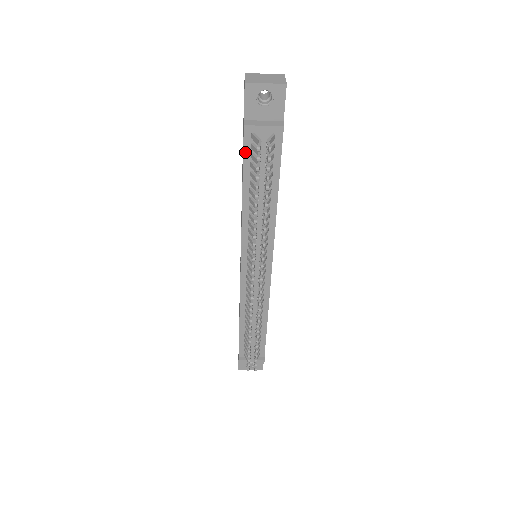
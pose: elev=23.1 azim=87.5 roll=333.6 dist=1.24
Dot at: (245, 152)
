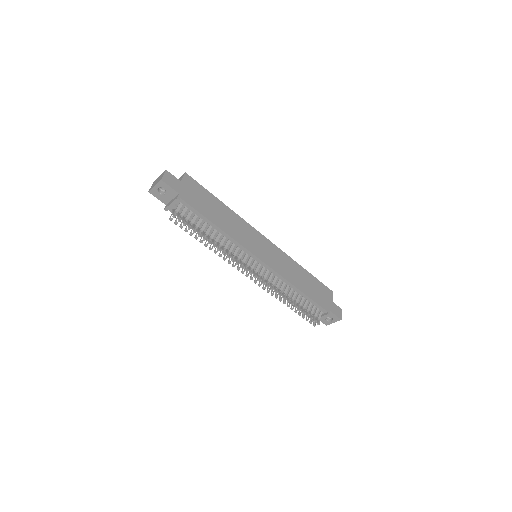
Dot at: (180, 218)
